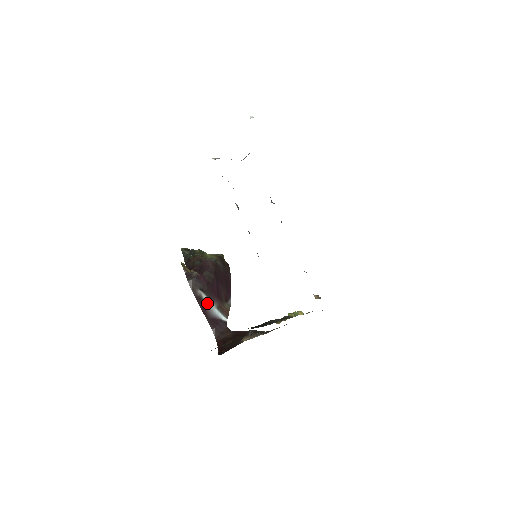
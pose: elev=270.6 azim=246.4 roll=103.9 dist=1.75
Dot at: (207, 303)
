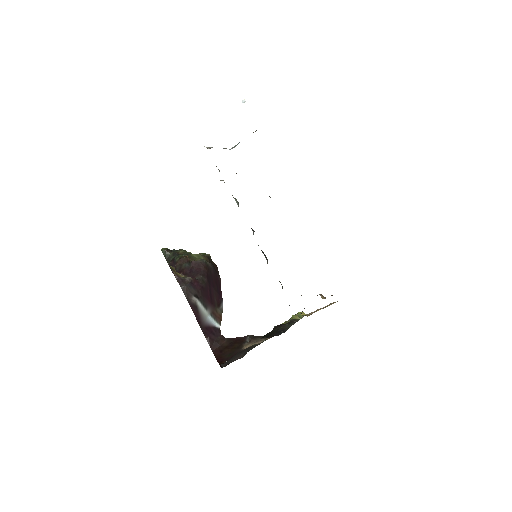
Dot at: (201, 310)
